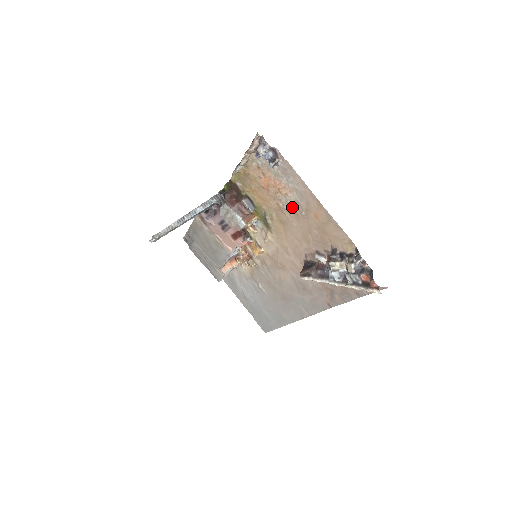
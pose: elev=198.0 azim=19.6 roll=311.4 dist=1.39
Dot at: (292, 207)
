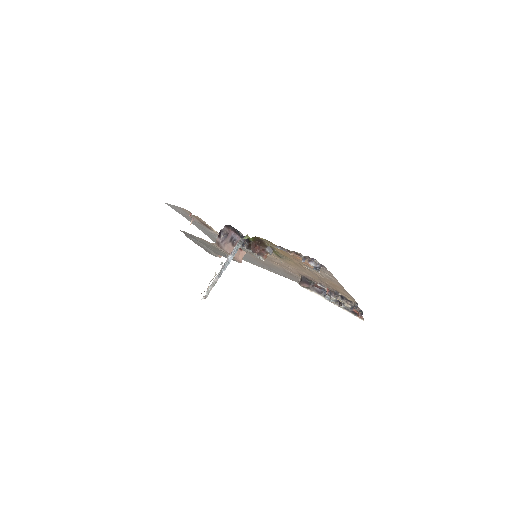
Dot at: (314, 271)
